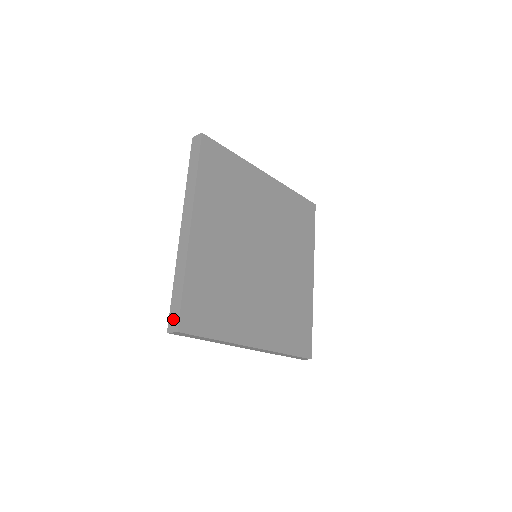
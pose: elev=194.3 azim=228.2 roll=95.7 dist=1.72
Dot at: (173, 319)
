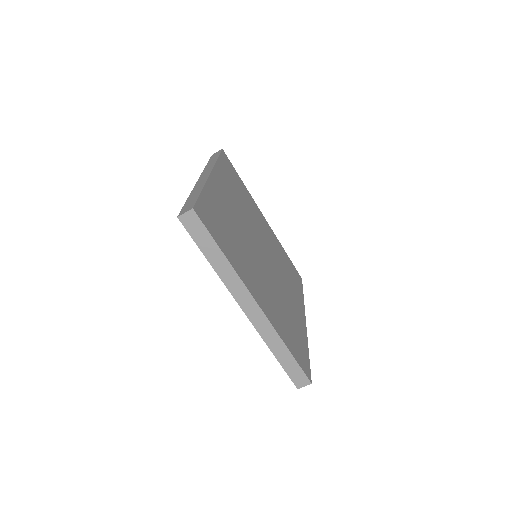
Dot at: (187, 207)
